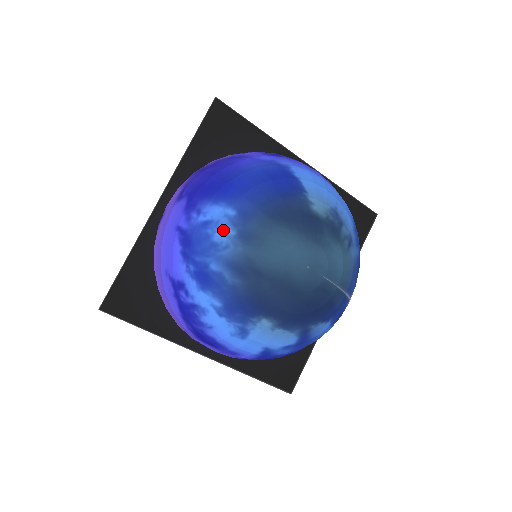
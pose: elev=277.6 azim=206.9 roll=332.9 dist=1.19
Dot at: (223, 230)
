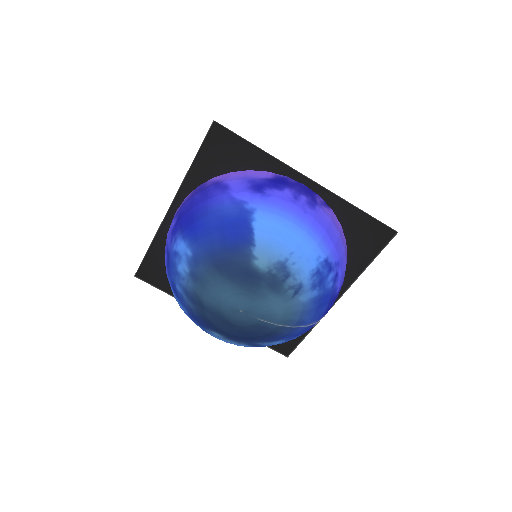
Dot at: (183, 265)
